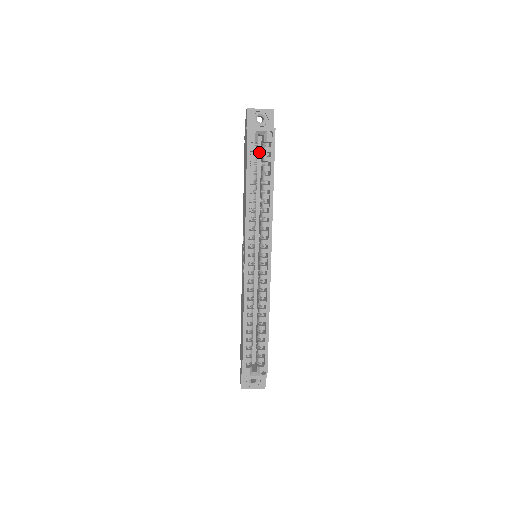
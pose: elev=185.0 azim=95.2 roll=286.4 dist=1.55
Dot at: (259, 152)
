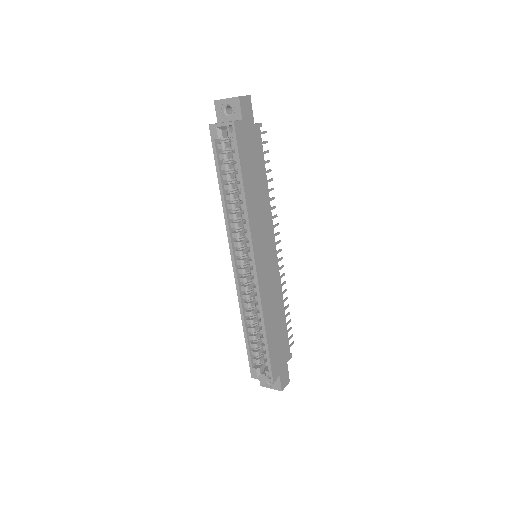
Dot at: occluded
